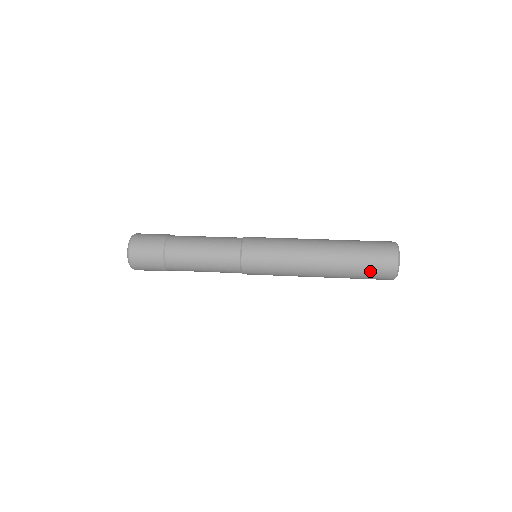
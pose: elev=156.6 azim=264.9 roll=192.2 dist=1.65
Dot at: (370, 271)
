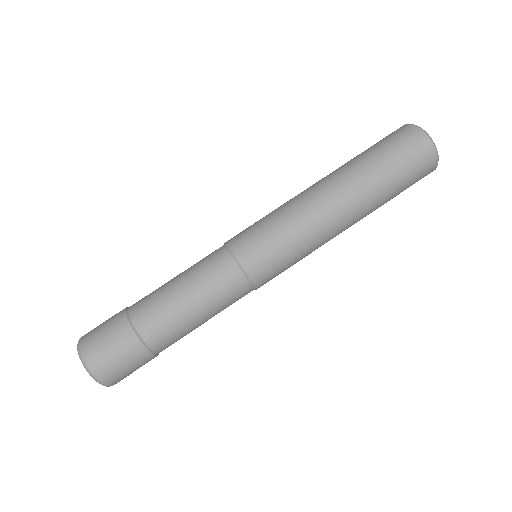
Dot at: occluded
